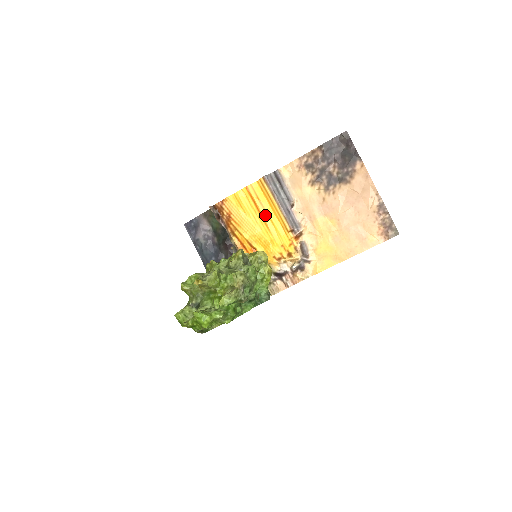
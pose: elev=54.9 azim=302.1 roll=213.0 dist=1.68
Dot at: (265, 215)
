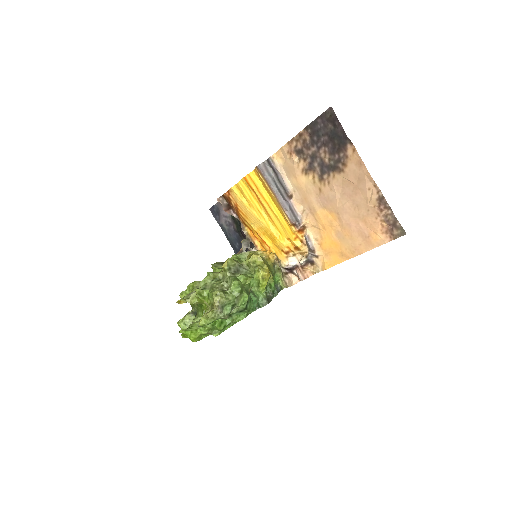
Dot at: (267, 207)
